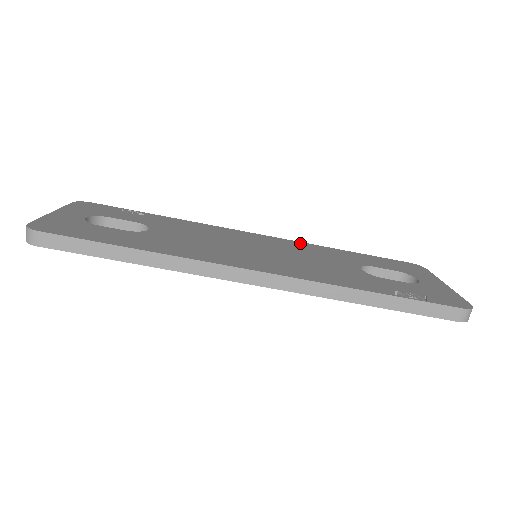
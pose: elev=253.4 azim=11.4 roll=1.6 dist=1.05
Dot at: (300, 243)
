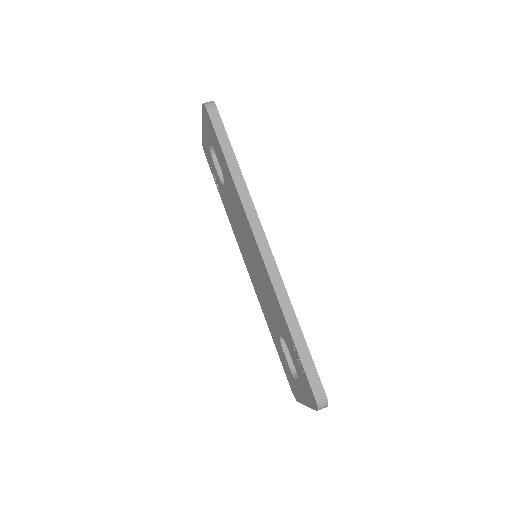
Dot at: occluded
